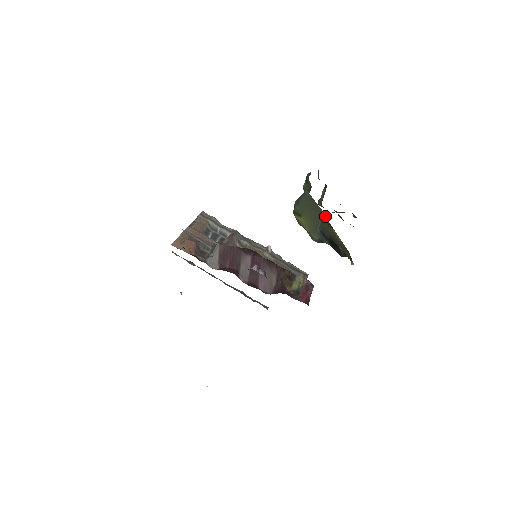
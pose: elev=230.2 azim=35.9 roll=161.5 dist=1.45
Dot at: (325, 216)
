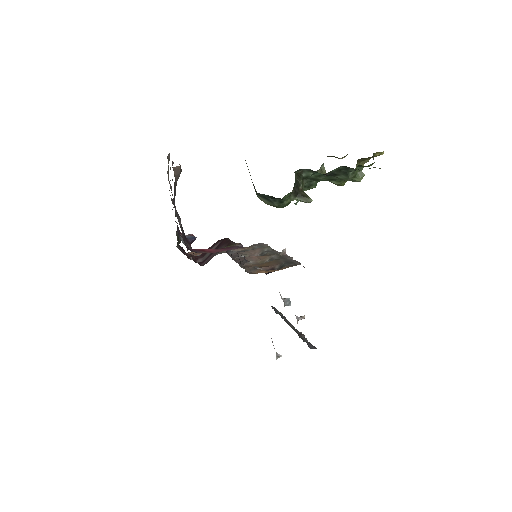
Dot at: occluded
